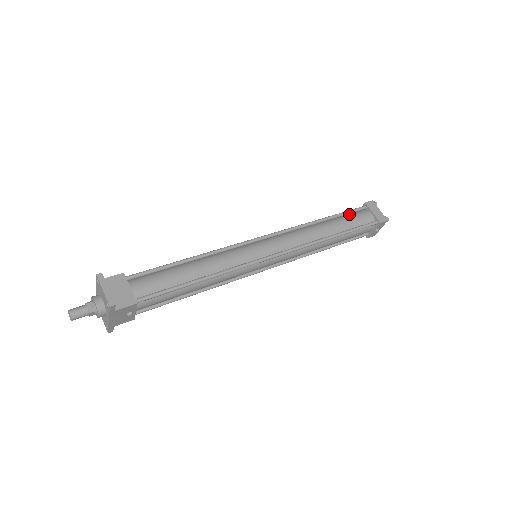
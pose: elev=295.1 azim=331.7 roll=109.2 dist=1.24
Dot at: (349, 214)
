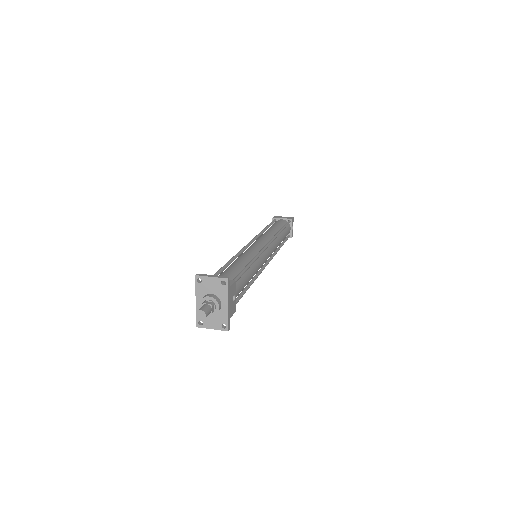
Dot at: occluded
